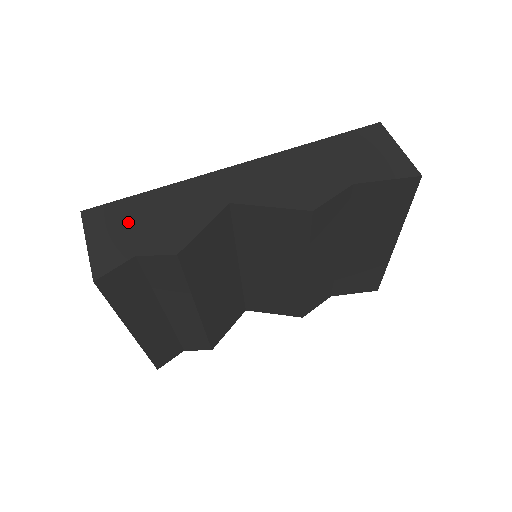
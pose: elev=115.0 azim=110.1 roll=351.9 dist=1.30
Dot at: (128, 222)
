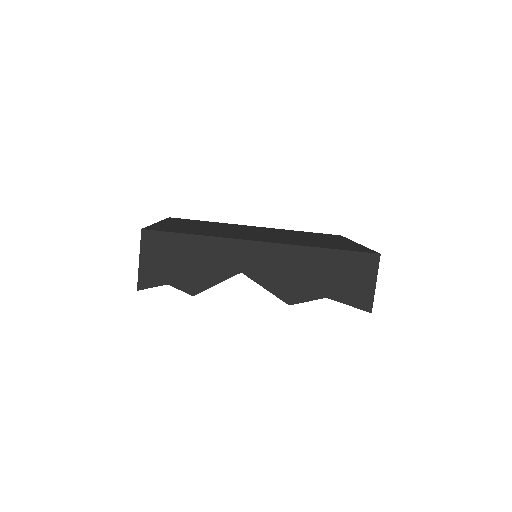
Dot at: (171, 255)
